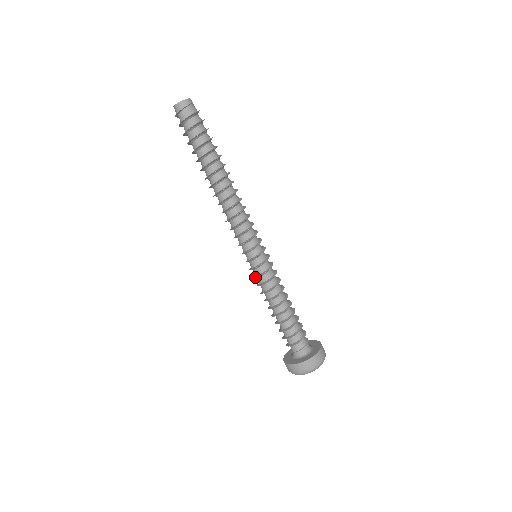
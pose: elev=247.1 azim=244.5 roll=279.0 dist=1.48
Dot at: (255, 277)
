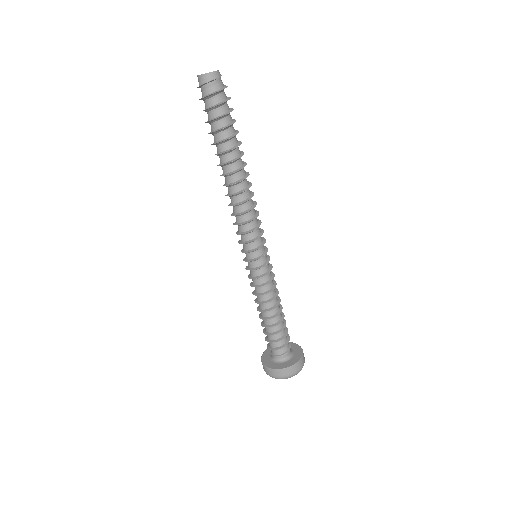
Dot at: (249, 278)
